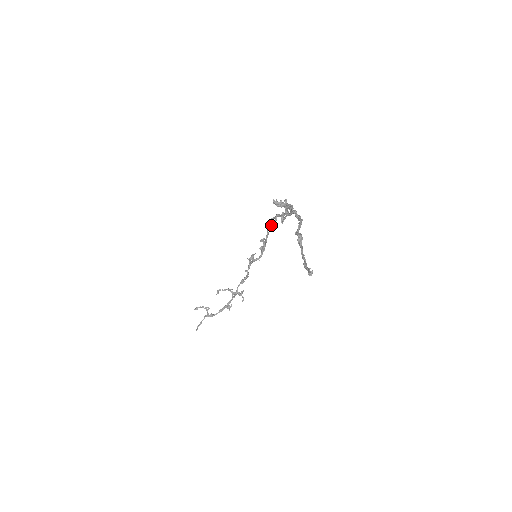
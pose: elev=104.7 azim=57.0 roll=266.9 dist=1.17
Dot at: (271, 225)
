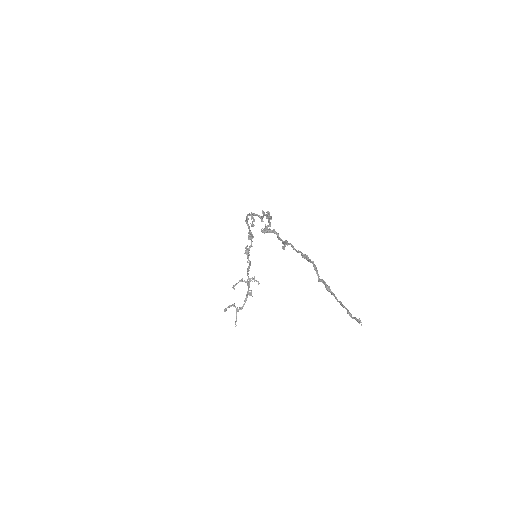
Dot at: (252, 225)
